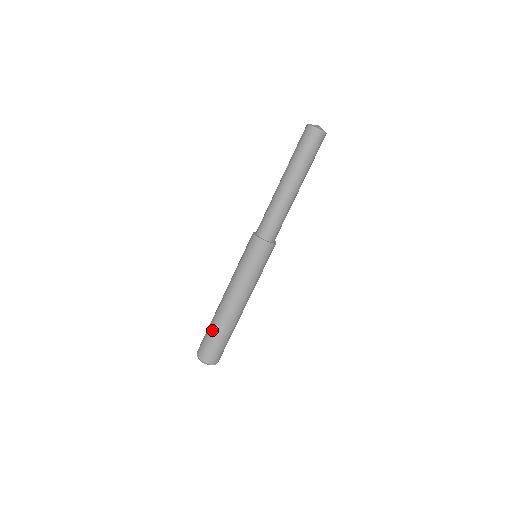
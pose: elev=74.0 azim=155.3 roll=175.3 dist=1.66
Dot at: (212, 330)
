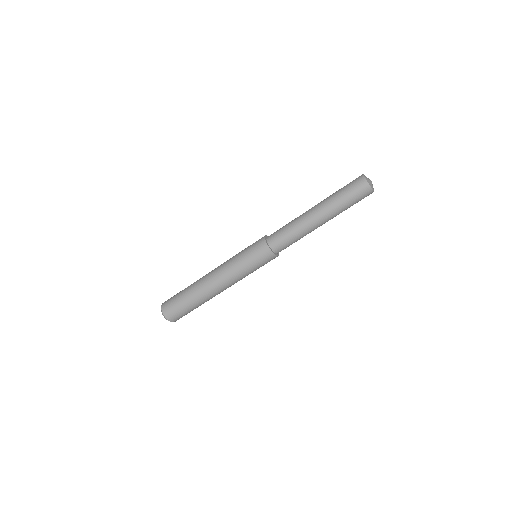
Dot at: (190, 303)
